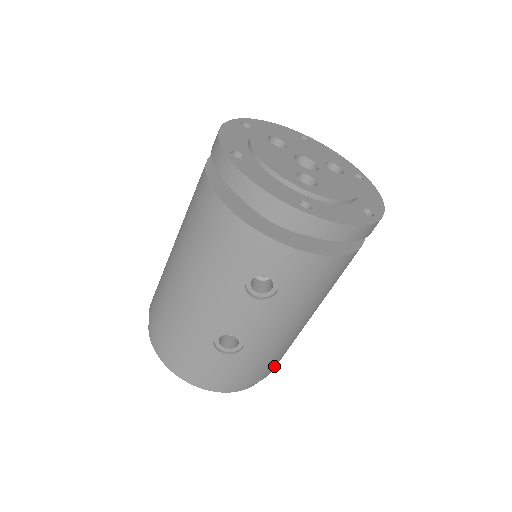
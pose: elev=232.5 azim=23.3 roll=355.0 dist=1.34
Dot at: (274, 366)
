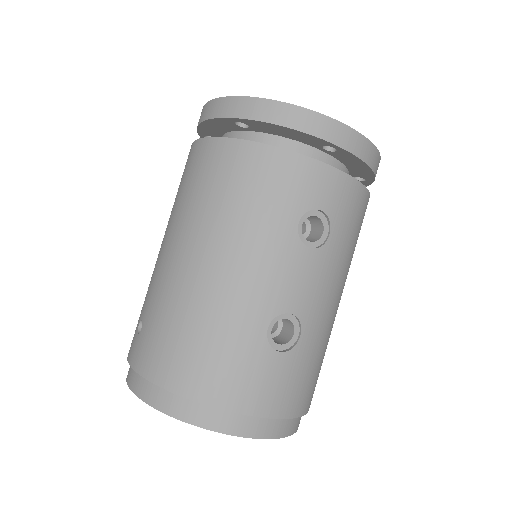
Dot at: occluded
